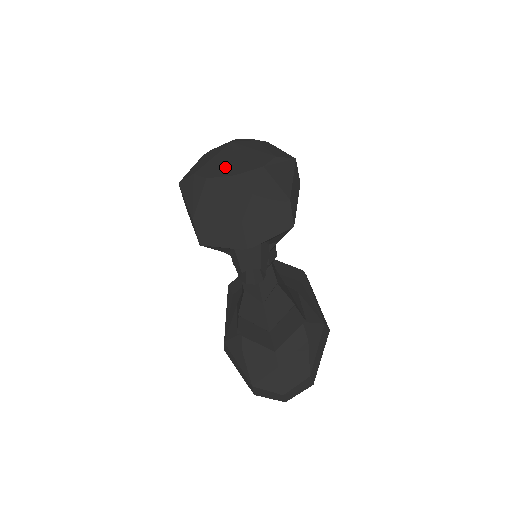
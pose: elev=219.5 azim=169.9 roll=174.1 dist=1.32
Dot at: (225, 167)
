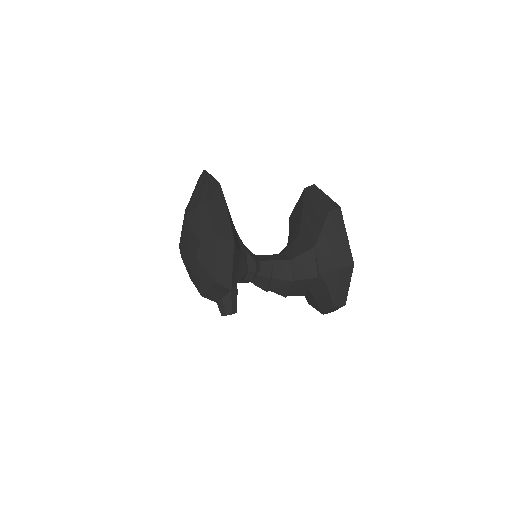
Dot at: (185, 250)
